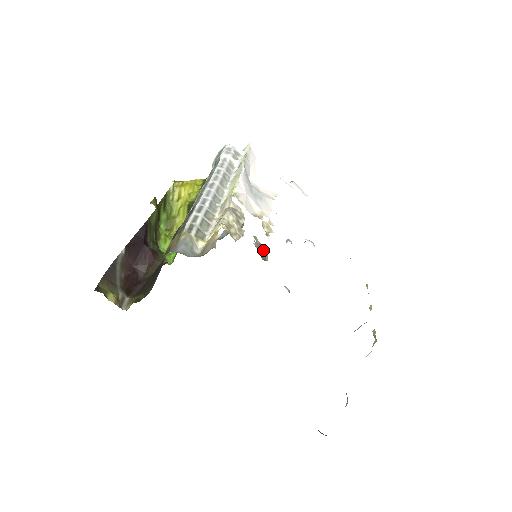
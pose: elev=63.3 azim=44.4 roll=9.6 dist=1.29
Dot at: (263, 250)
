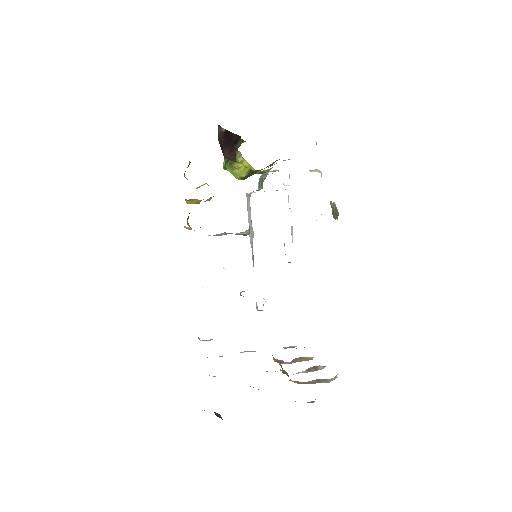
Dot at: (333, 214)
